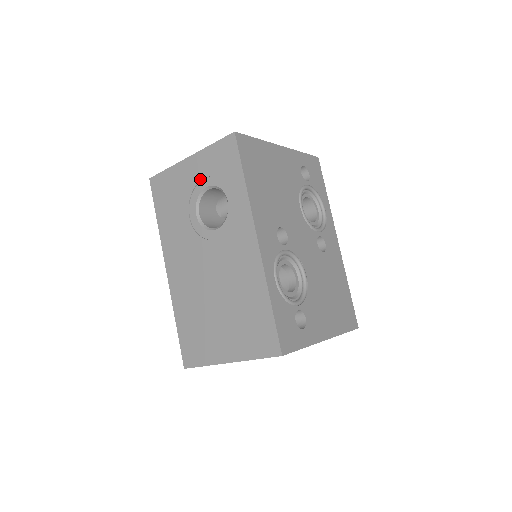
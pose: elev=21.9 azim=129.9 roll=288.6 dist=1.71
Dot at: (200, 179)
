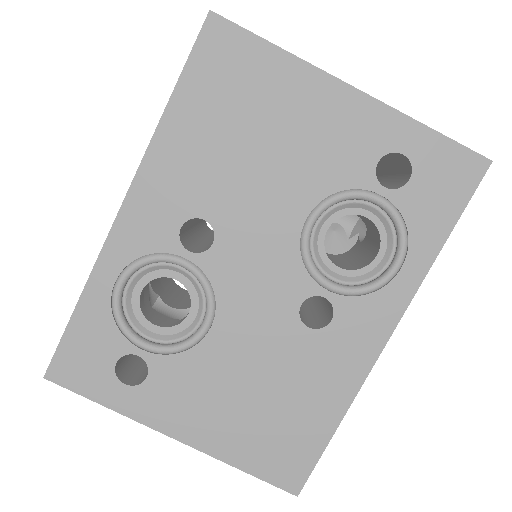
Dot at: occluded
